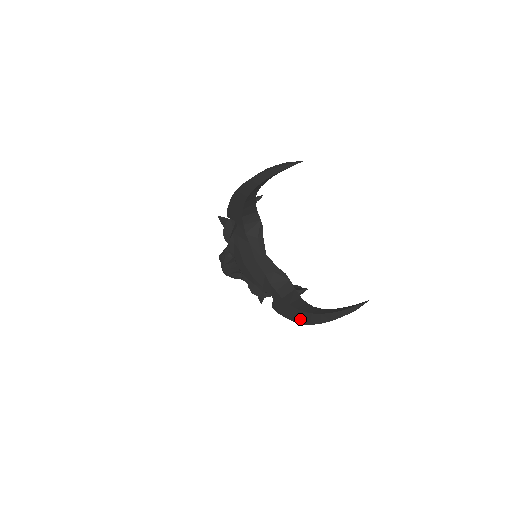
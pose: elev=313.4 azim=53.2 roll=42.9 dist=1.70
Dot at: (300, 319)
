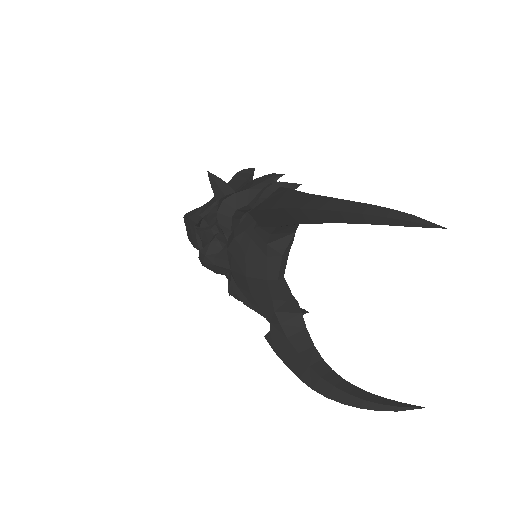
Dot at: (312, 382)
